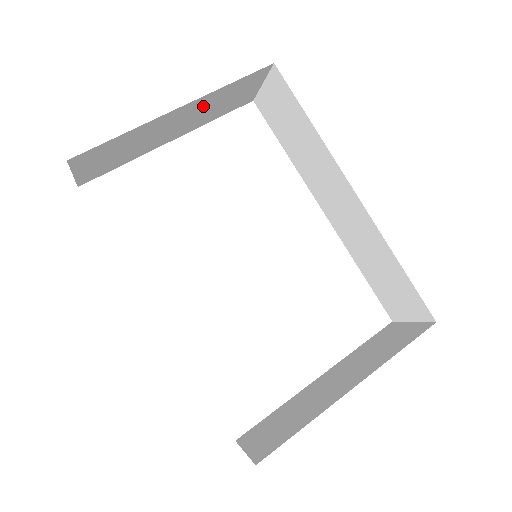
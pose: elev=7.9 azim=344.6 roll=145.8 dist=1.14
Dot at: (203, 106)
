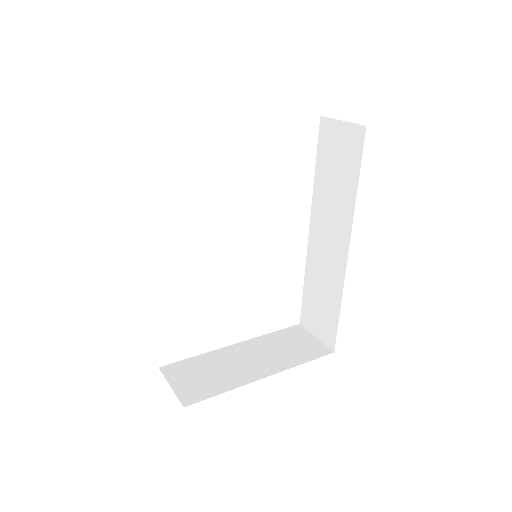
Dot at: occluded
